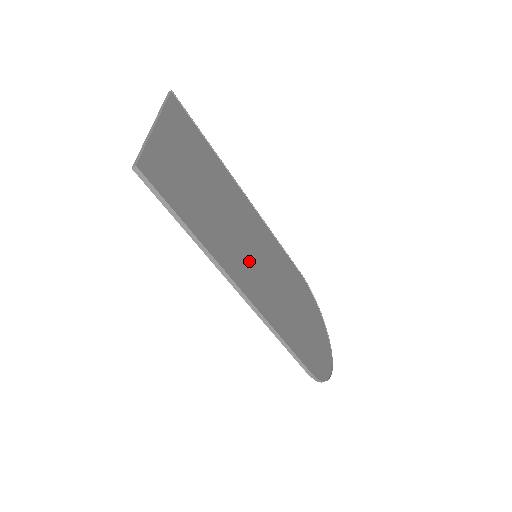
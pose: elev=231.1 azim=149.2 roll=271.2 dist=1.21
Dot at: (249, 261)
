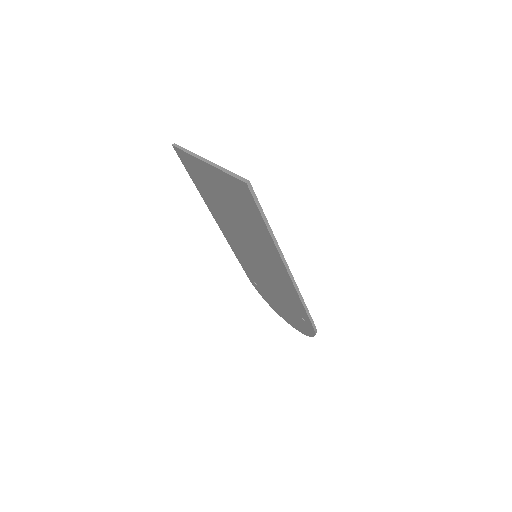
Dot at: occluded
